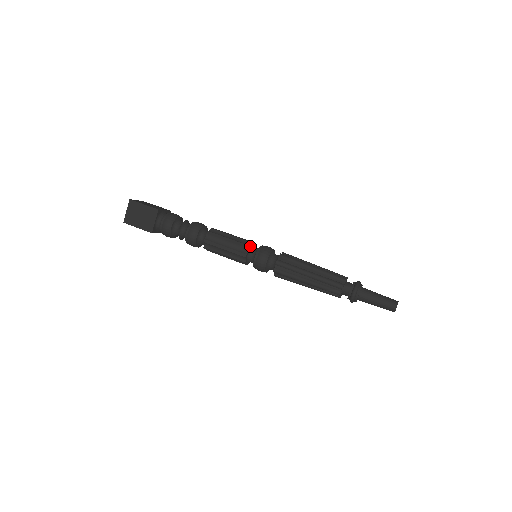
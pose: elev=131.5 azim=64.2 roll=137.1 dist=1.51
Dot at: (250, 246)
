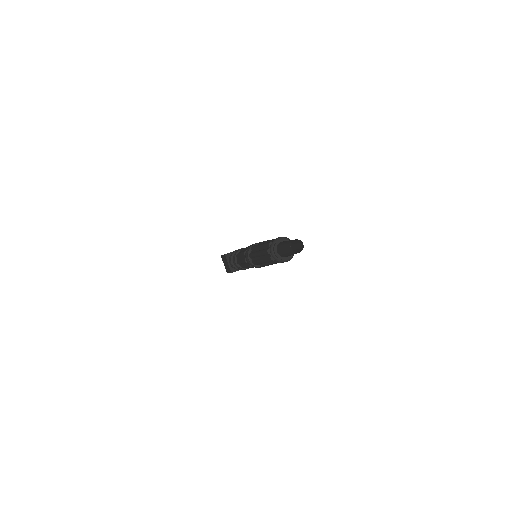
Dot at: occluded
